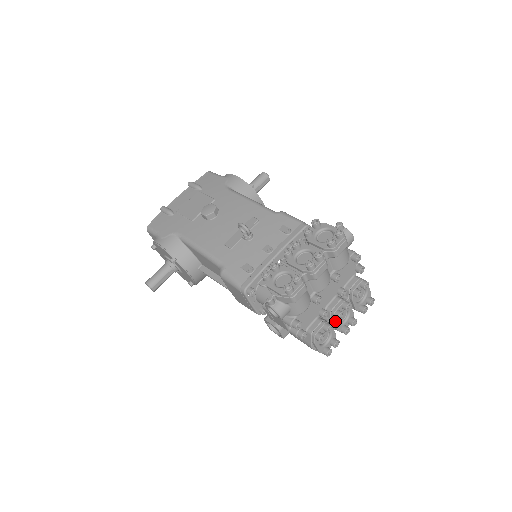
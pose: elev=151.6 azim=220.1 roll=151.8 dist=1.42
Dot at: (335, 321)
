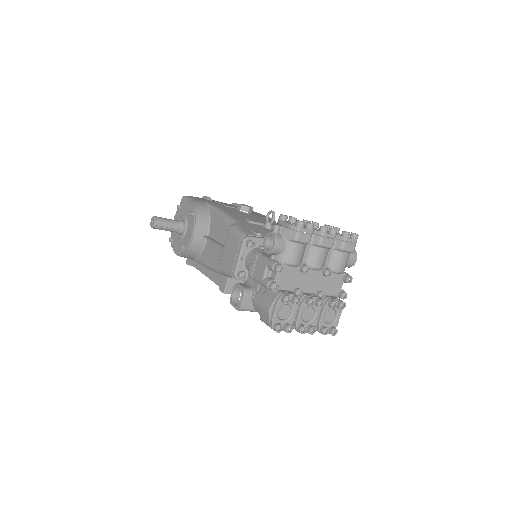
Dot at: (302, 307)
